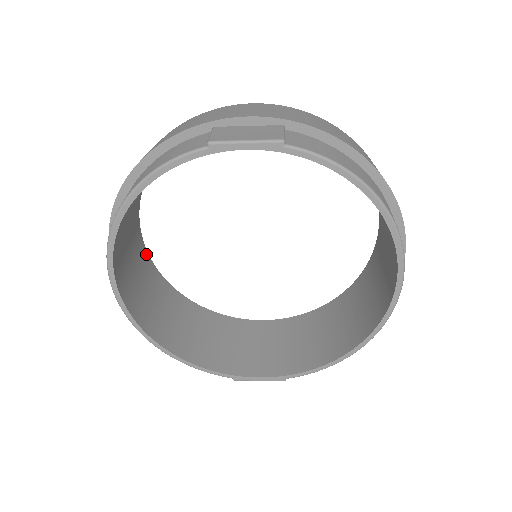
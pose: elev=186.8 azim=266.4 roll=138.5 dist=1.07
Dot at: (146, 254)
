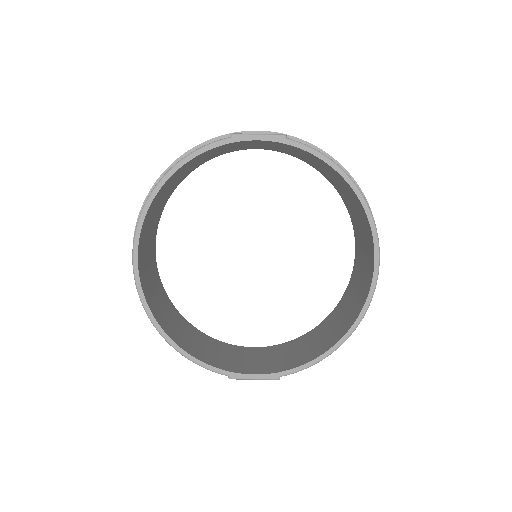
Dot at: (156, 269)
